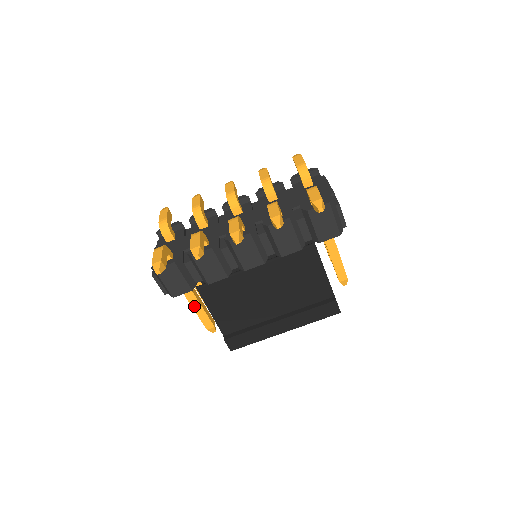
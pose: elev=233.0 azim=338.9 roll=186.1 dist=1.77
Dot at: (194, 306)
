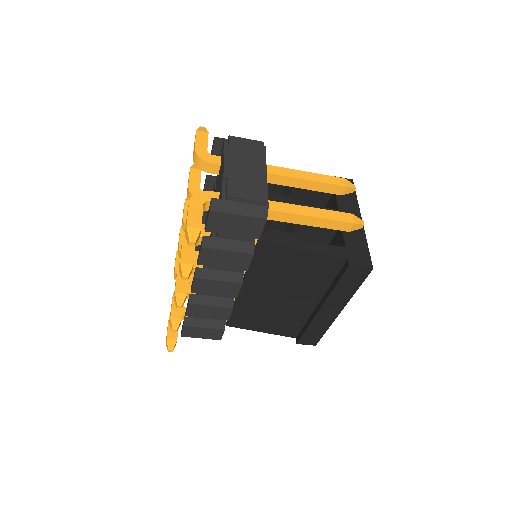
Dot at: occluded
